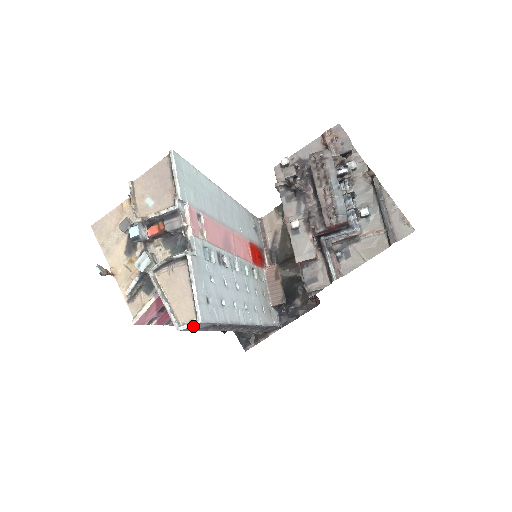
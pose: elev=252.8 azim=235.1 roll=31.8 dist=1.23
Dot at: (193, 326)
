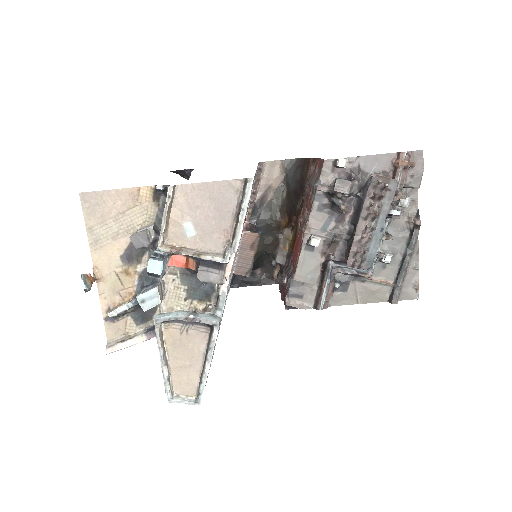
Dot at: (187, 398)
